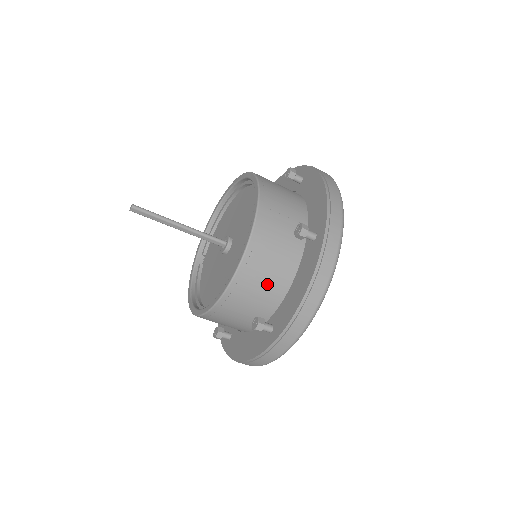
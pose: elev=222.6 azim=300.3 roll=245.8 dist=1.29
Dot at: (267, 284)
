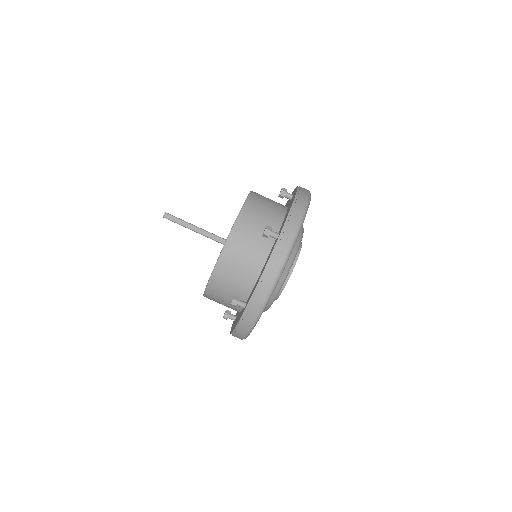
Dot at: (267, 214)
